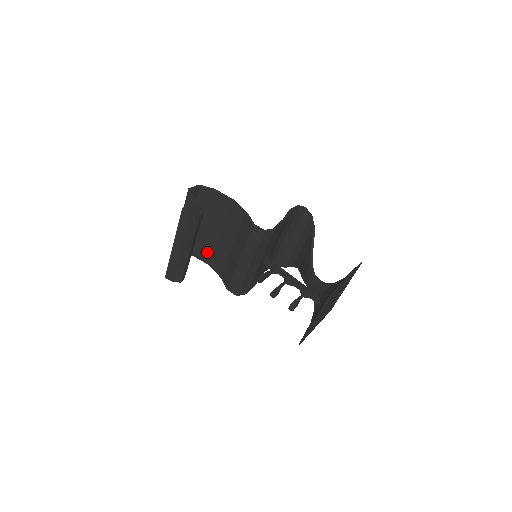
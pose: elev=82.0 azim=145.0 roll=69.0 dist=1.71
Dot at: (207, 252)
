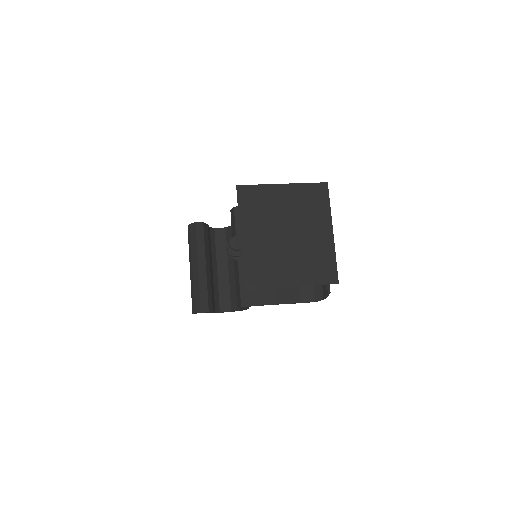
Dot at: occluded
